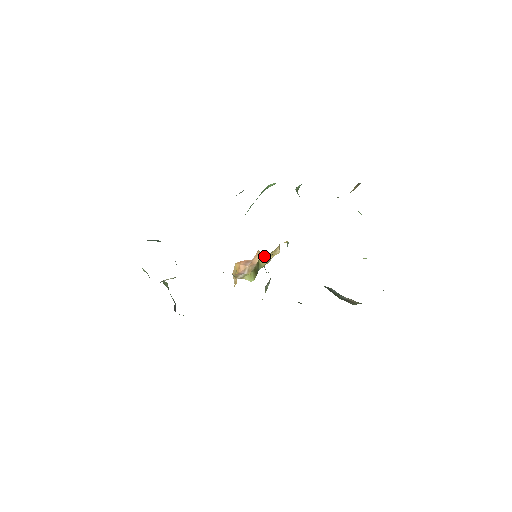
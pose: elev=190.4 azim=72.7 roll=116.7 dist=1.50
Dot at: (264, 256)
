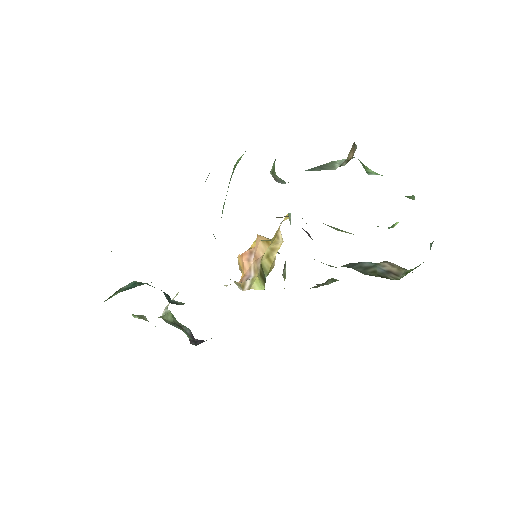
Dot at: (266, 254)
